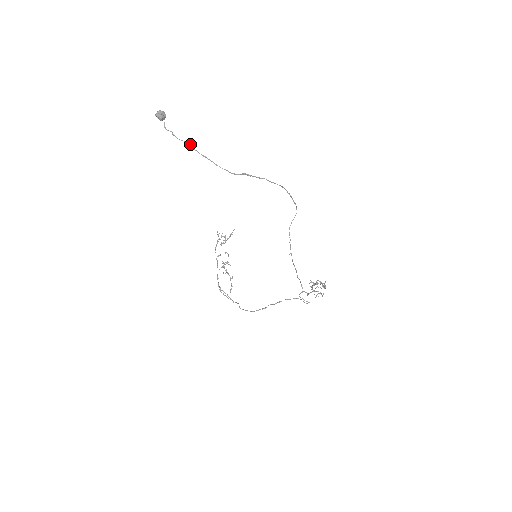
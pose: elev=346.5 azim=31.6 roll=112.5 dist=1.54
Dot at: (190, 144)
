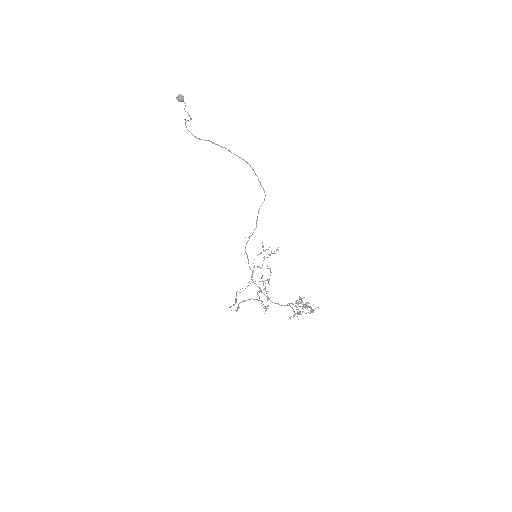
Dot at: (190, 119)
